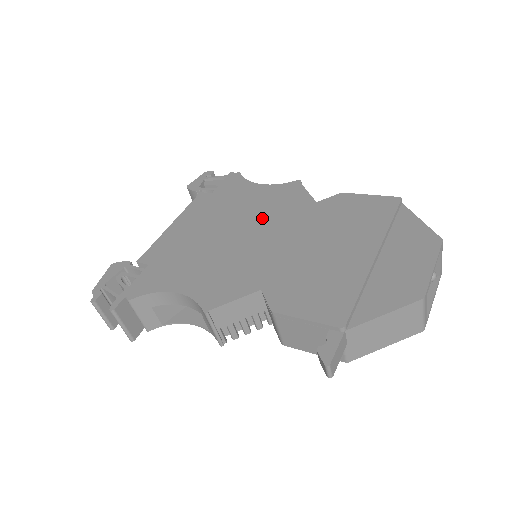
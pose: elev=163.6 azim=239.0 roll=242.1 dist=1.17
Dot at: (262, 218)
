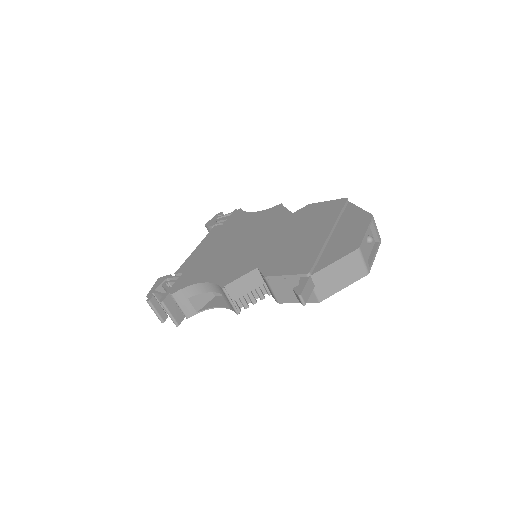
Dot at: (257, 230)
